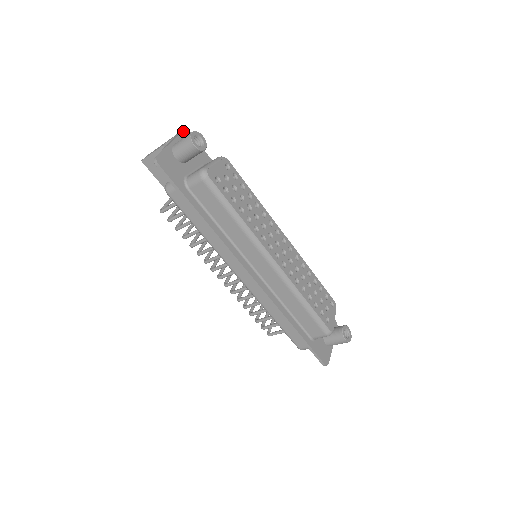
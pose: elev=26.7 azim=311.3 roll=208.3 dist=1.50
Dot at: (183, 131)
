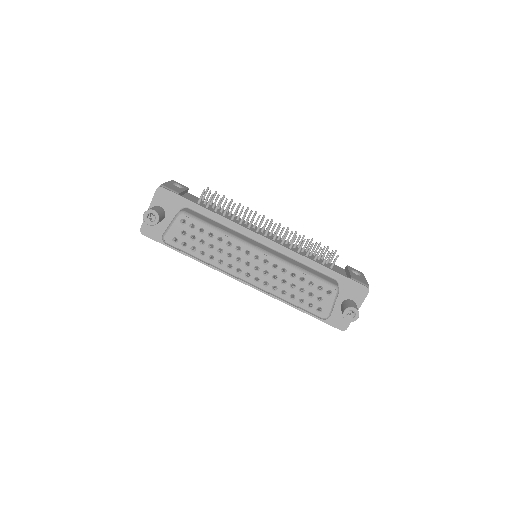
Dot at: (156, 191)
